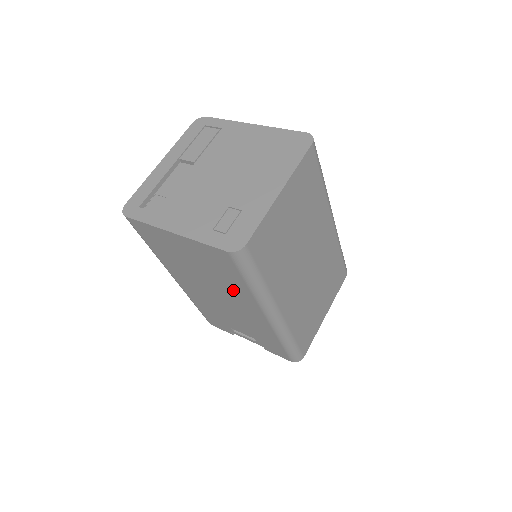
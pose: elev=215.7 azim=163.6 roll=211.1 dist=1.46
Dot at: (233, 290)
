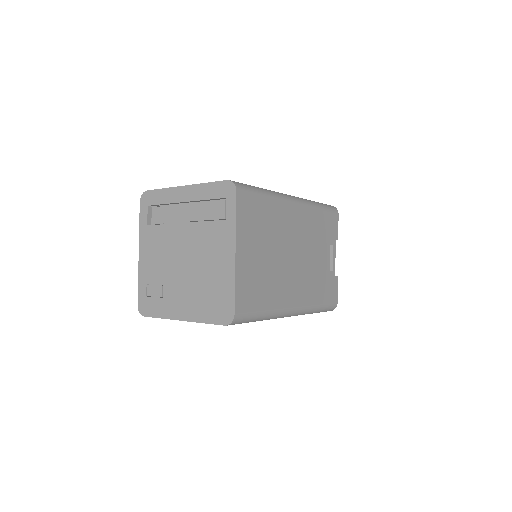
Dot at: occluded
